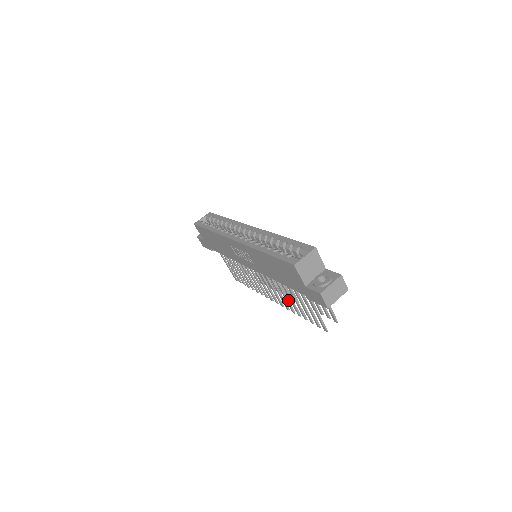
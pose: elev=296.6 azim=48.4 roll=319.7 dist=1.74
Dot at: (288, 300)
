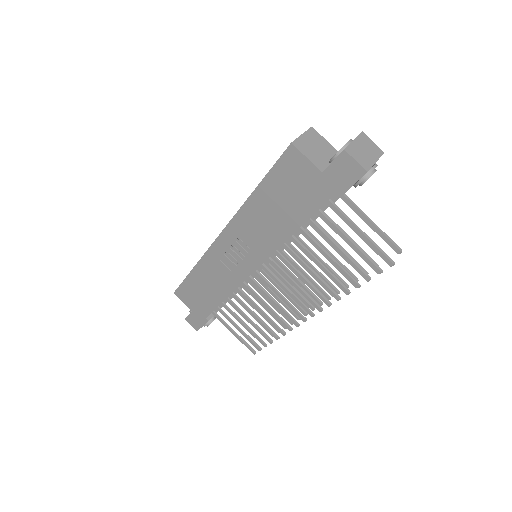
Dot at: (321, 279)
